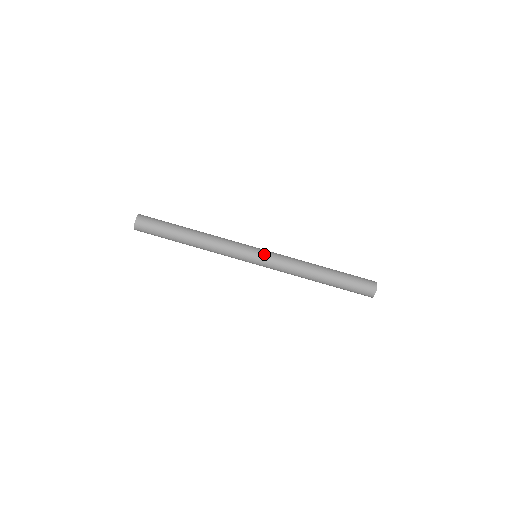
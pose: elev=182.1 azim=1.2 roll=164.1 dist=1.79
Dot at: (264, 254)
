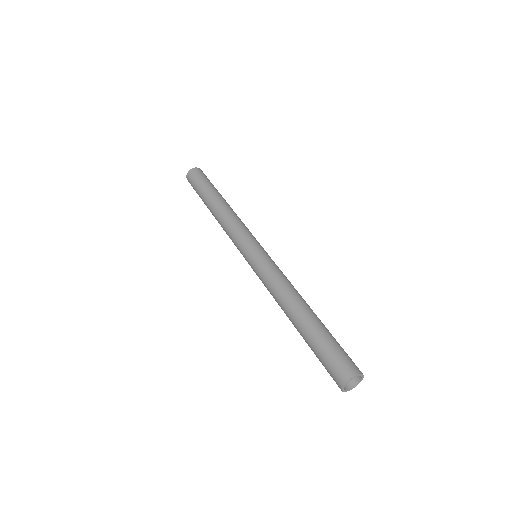
Dot at: (259, 254)
